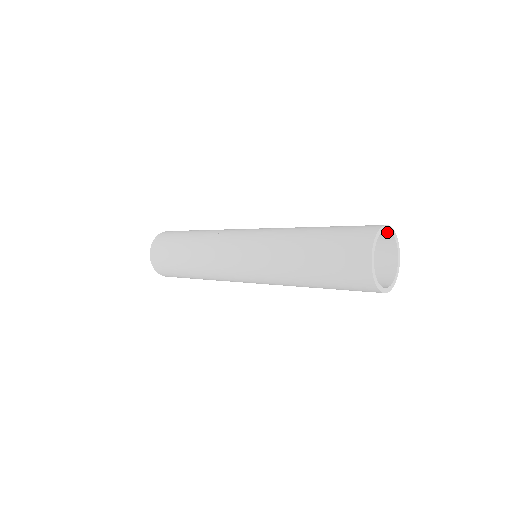
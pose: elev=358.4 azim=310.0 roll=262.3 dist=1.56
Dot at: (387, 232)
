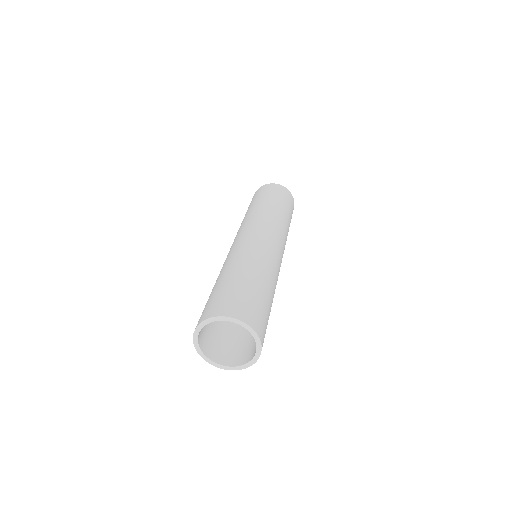
Dot at: (220, 317)
